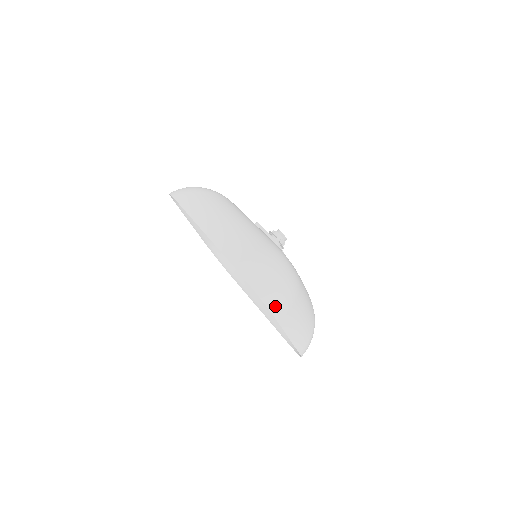
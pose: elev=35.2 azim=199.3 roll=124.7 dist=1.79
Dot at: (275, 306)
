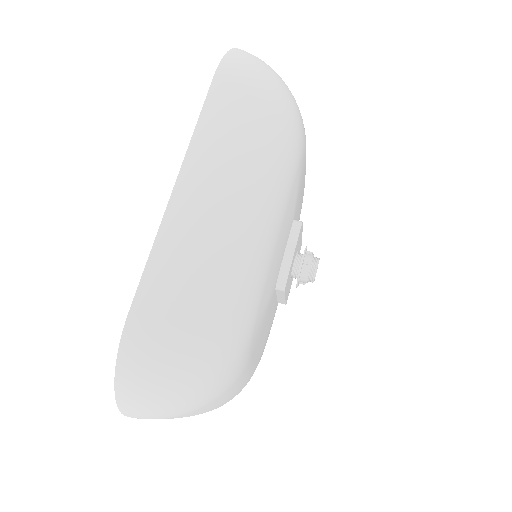
Dot at: (133, 411)
